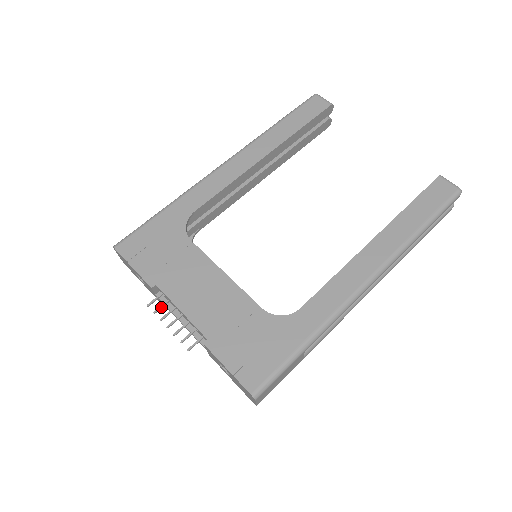
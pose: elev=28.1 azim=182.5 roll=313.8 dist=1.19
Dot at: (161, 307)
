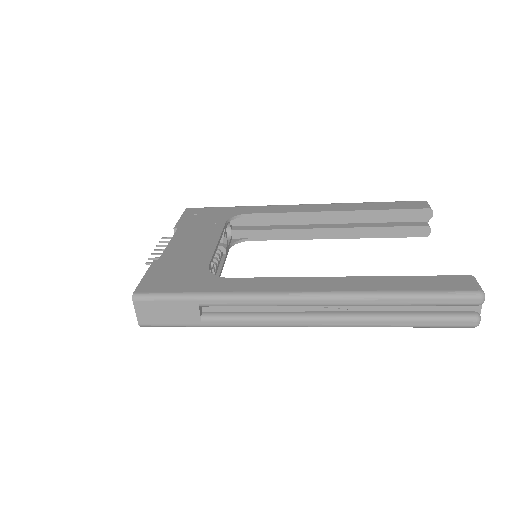
Dot at: (166, 241)
